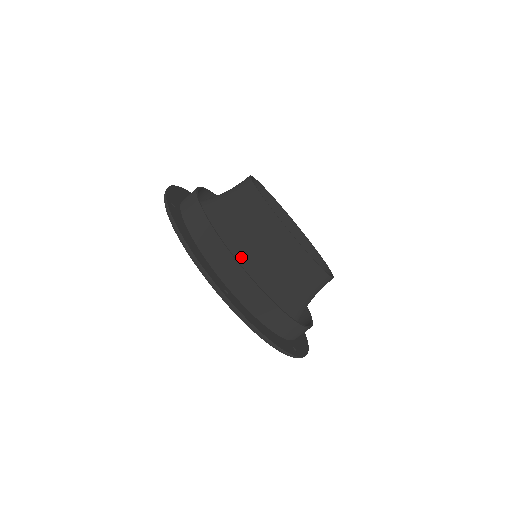
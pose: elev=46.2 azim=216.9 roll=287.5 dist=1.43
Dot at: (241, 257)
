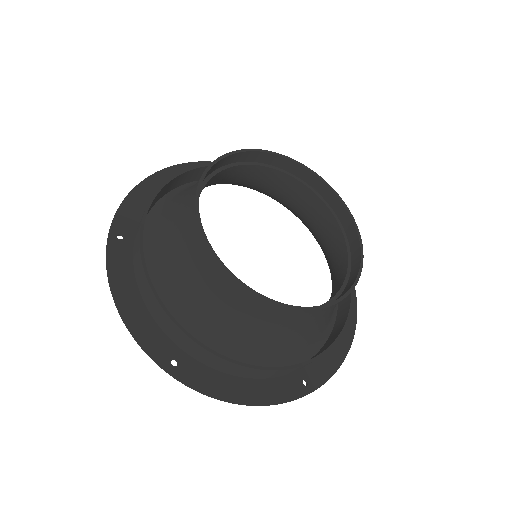
Dot at: (193, 309)
